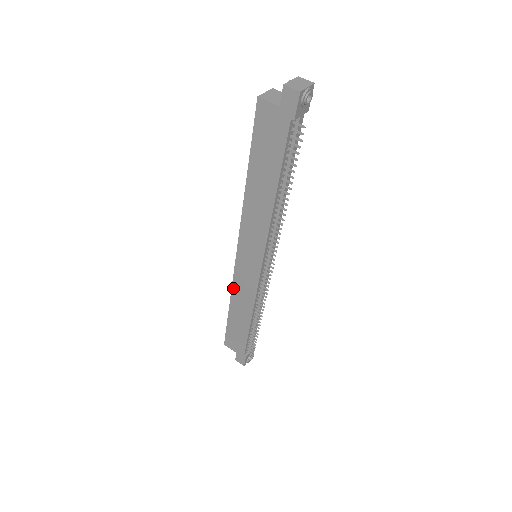
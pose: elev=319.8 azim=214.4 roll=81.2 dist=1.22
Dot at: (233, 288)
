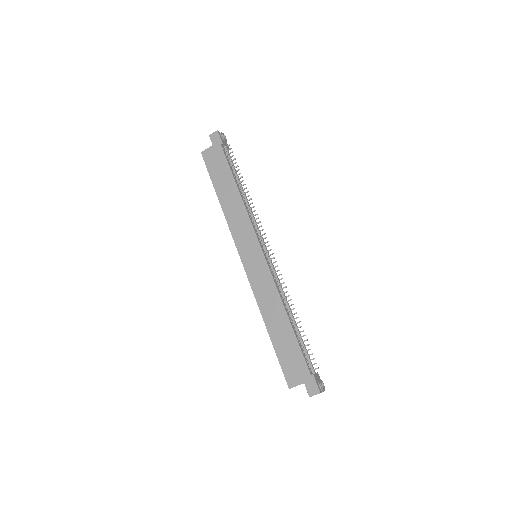
Dot at: (257, 299)
